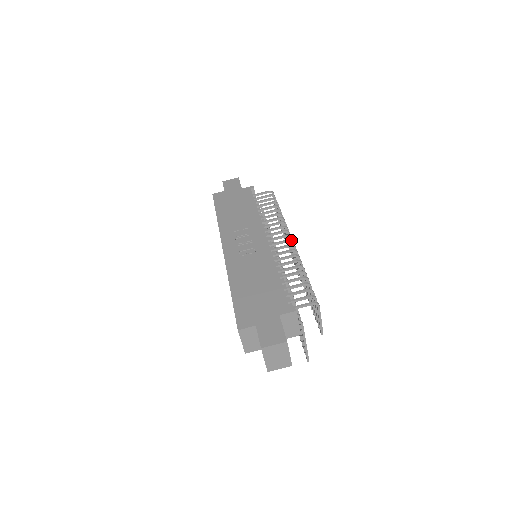
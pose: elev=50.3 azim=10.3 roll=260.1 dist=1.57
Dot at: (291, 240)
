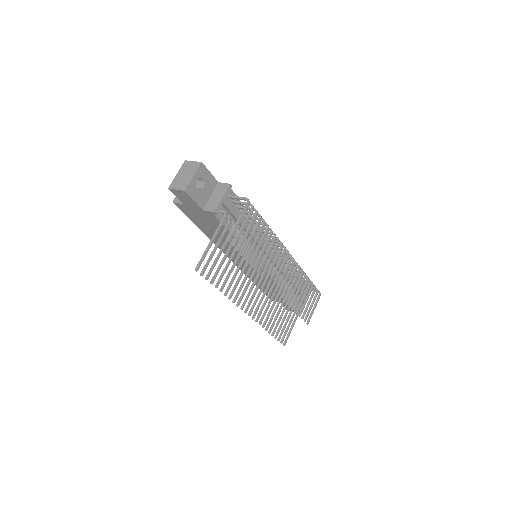
Dot at: (288, 251)
